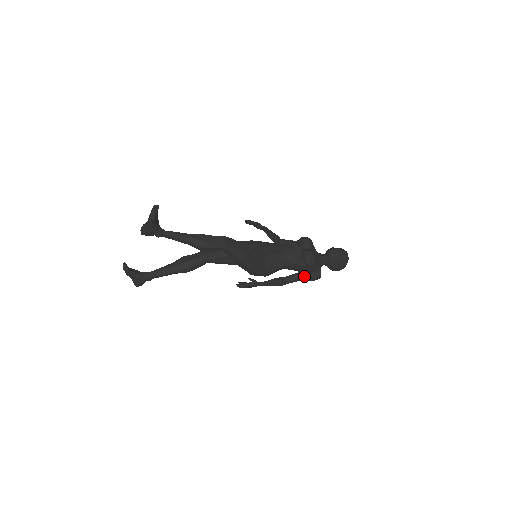
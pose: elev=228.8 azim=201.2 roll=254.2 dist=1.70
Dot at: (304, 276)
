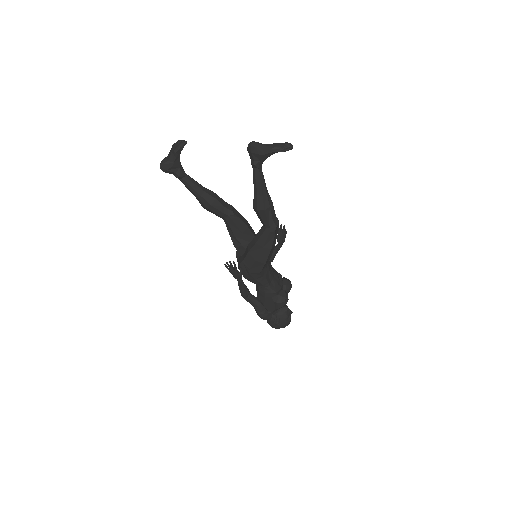
Dot at: (261, 307)
